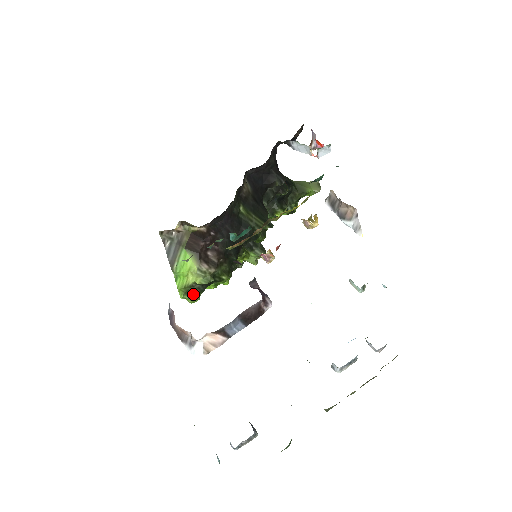
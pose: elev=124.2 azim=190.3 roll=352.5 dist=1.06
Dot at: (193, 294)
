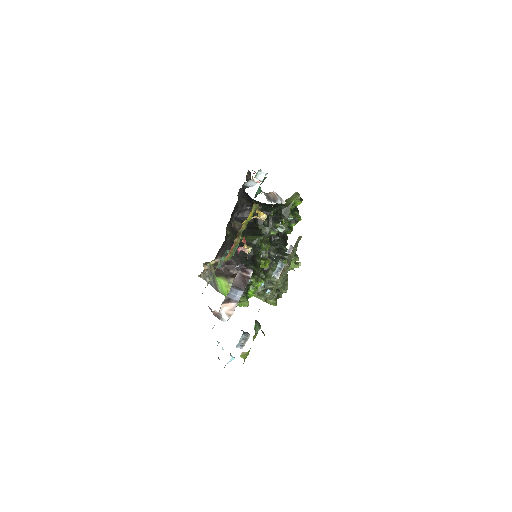
Dot at: (240, 300)
